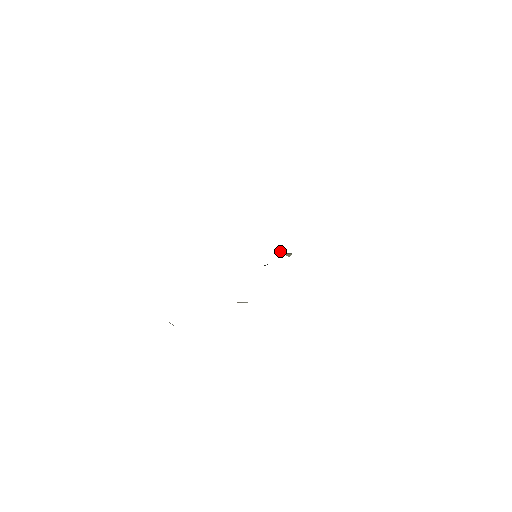
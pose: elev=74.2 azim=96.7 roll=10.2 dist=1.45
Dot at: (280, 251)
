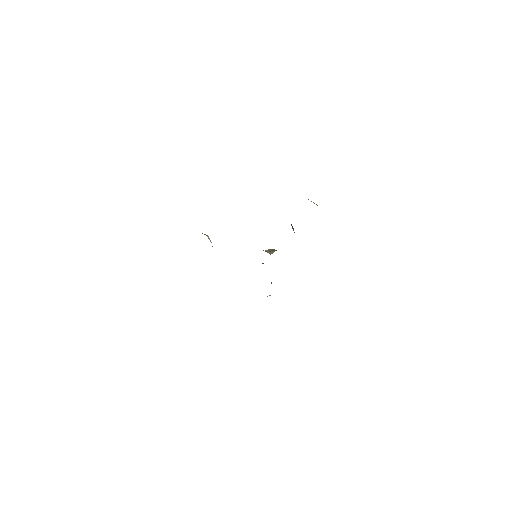
Dot at: (272, 249)
